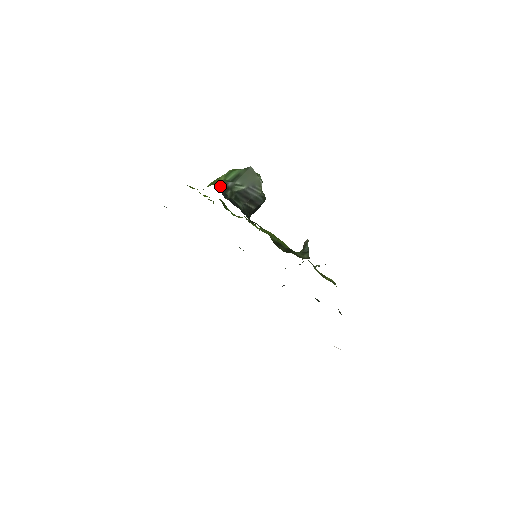
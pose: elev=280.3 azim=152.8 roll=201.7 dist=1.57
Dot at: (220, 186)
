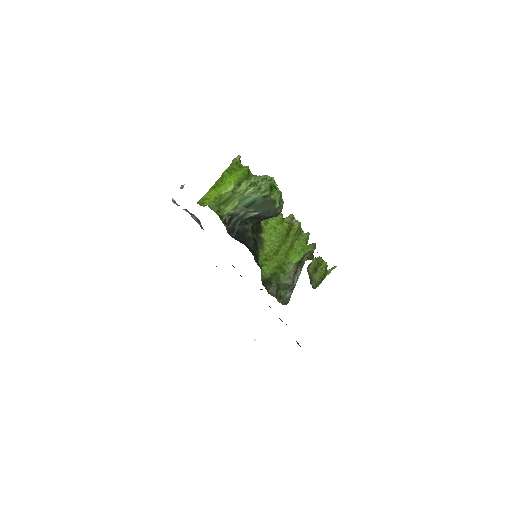
Dot at: (229, 221)
